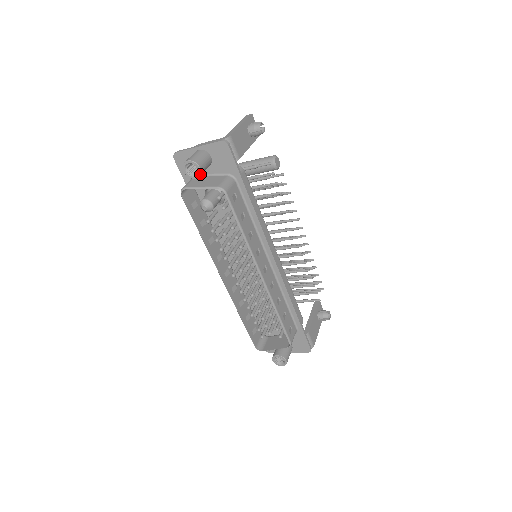
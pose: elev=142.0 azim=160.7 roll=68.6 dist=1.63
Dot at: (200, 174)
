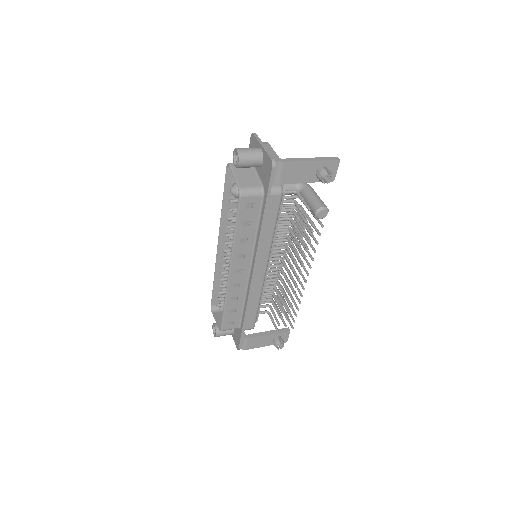
Dot at: (237, 167)
